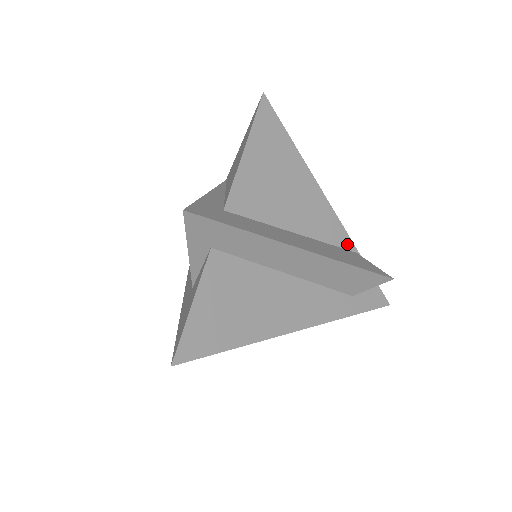
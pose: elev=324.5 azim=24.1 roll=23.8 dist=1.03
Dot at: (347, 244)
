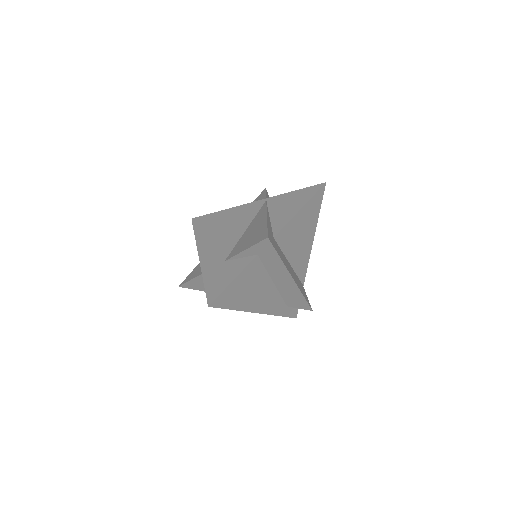
Dot at: (303, 278)
